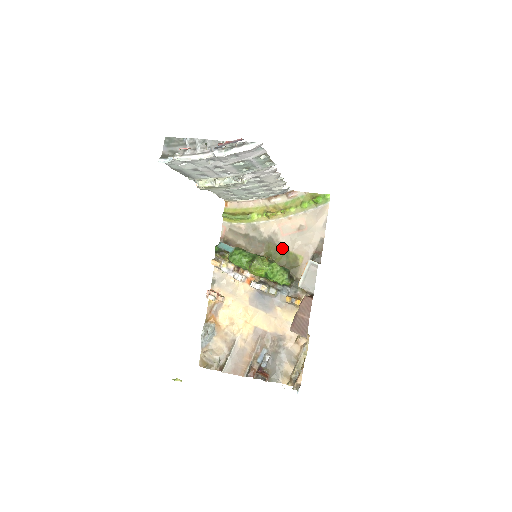
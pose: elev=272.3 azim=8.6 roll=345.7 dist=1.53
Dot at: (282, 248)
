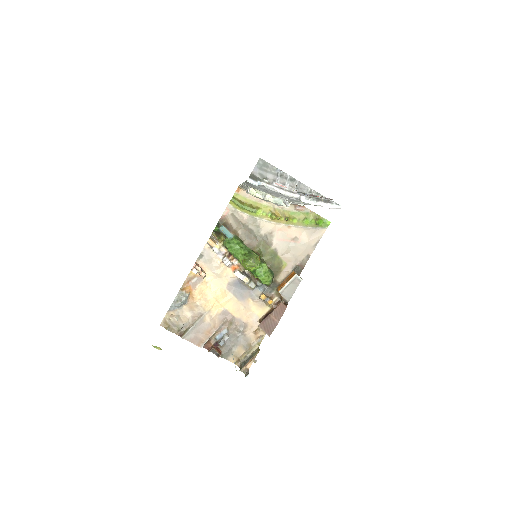
Dot at: (272, 250)
